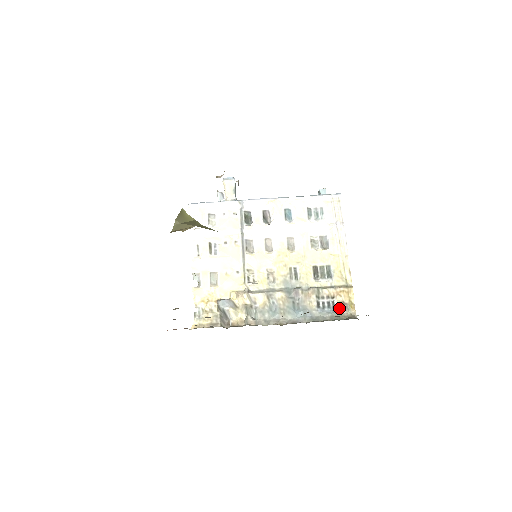
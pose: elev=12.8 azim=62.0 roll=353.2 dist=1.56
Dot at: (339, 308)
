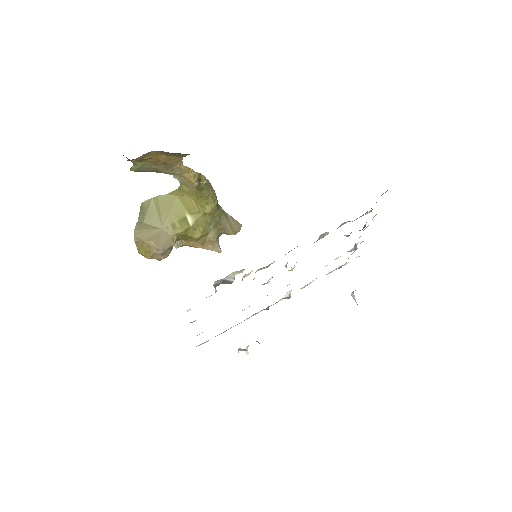
Dot at: occluded
